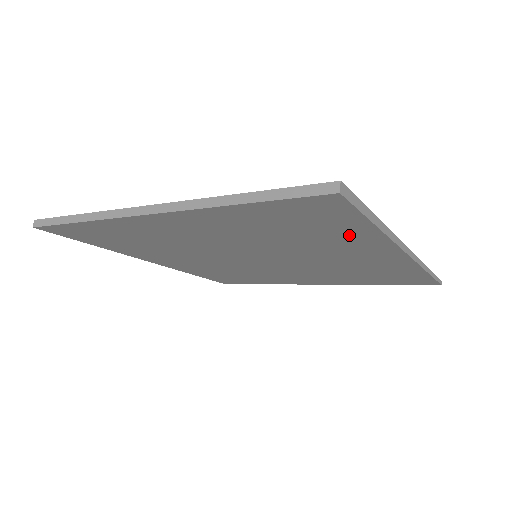
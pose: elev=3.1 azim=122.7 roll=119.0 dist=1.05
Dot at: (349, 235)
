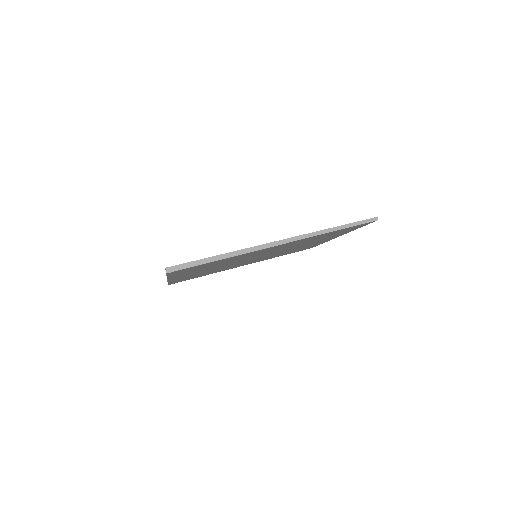
Dot at: (228, 259)
